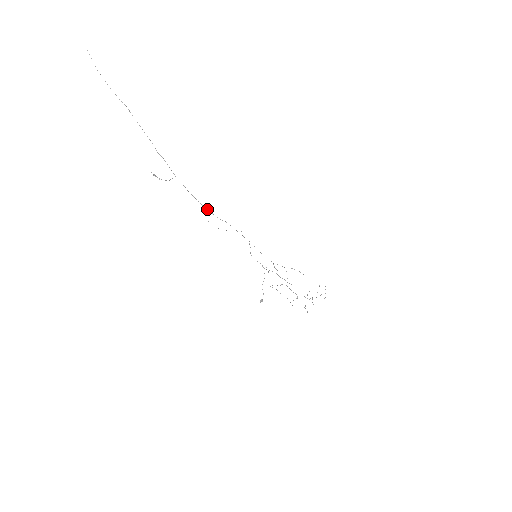
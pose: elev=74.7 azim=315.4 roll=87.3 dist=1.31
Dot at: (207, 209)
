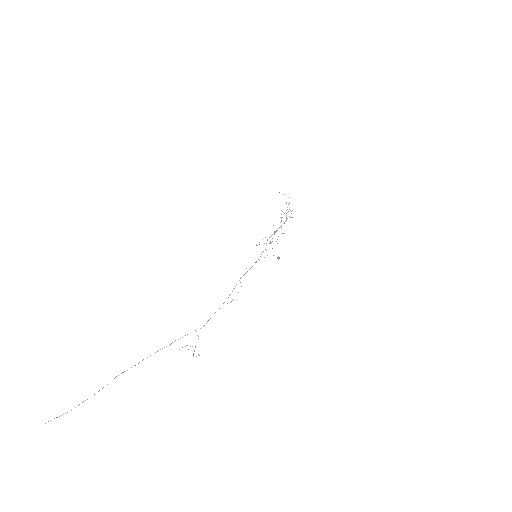
Dot at: occluded
